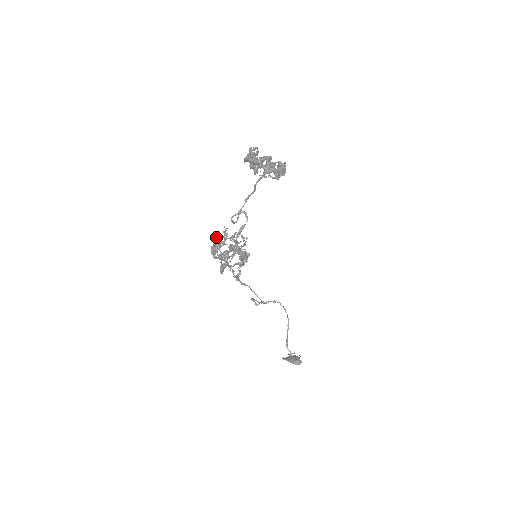
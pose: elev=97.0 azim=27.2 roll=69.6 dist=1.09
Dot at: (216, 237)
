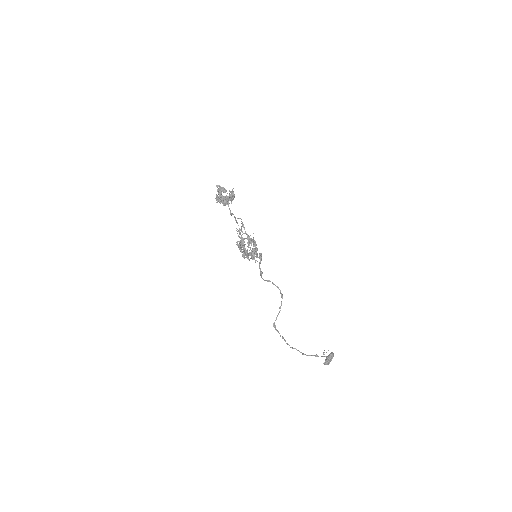
Dot at: occluded
